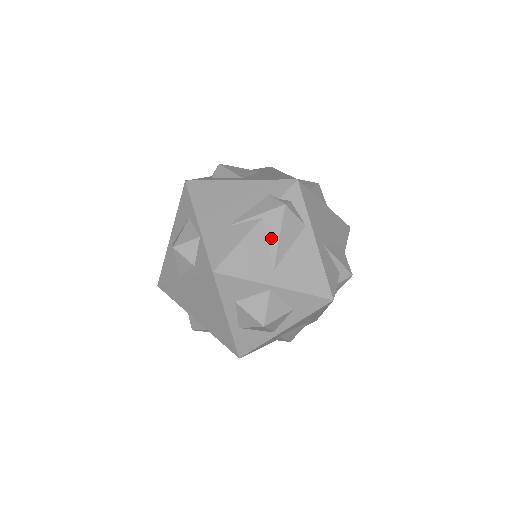
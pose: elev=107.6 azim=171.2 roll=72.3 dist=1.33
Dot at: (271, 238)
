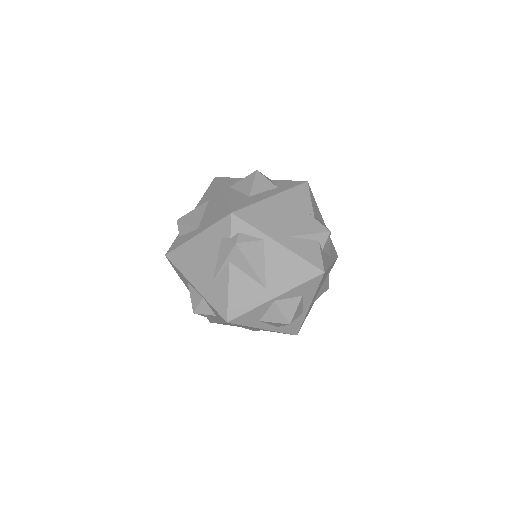
Dot at: (246, 270)
